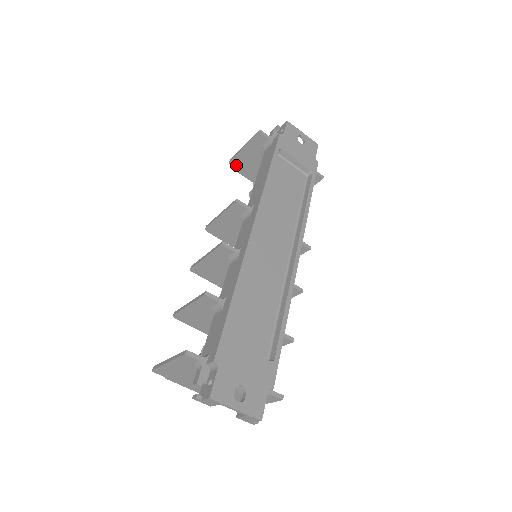
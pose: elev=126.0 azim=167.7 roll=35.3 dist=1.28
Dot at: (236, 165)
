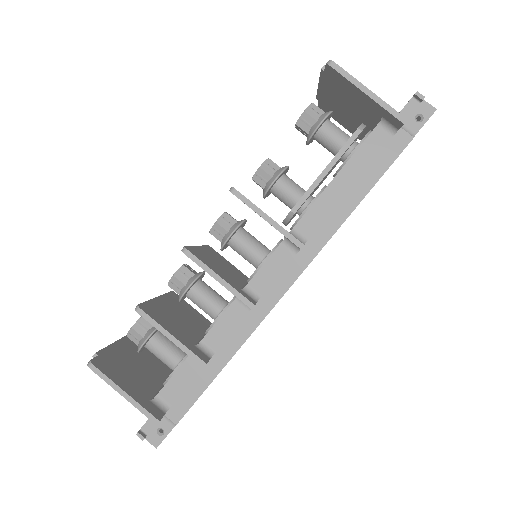
Dot at: (331, 72)
